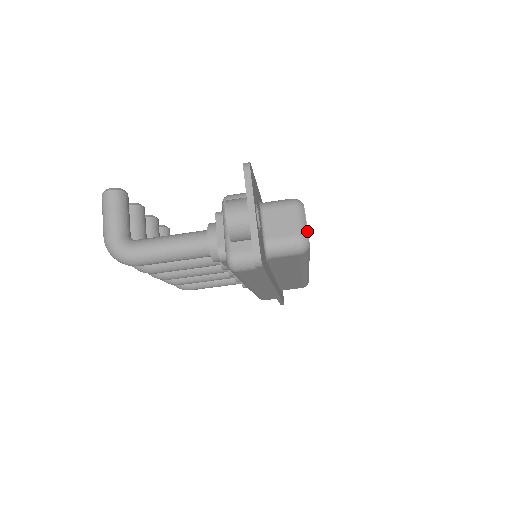
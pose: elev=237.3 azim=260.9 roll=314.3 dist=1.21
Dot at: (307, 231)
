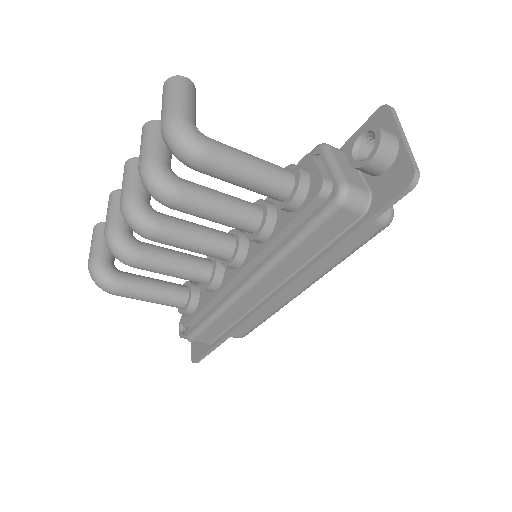
Dot at: occluded
